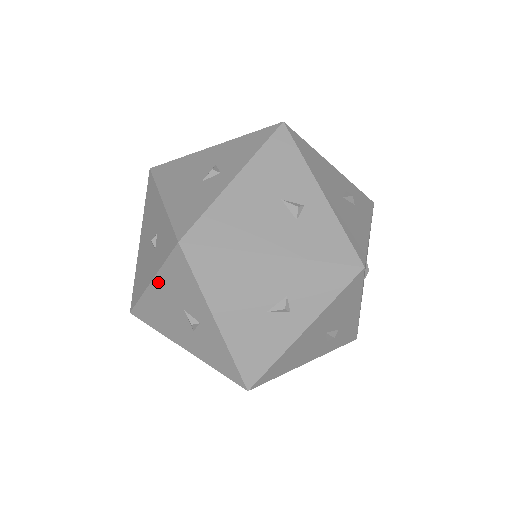
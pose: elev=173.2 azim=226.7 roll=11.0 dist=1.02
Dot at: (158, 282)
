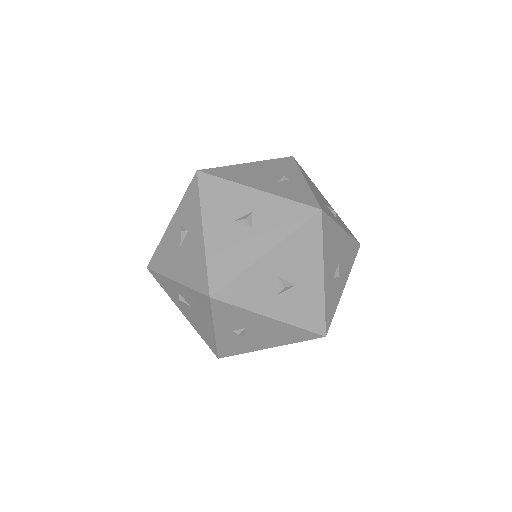
Dot at: (258, 163)
